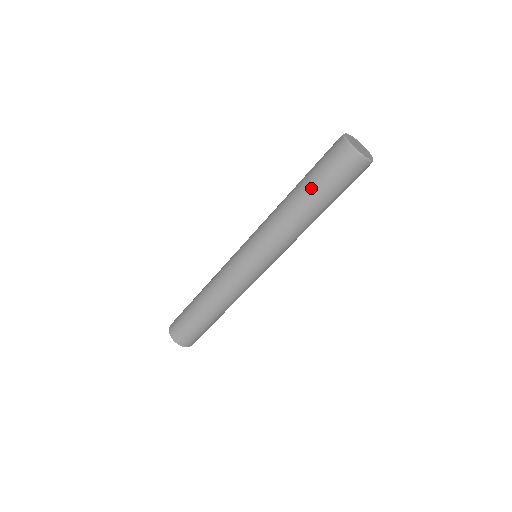
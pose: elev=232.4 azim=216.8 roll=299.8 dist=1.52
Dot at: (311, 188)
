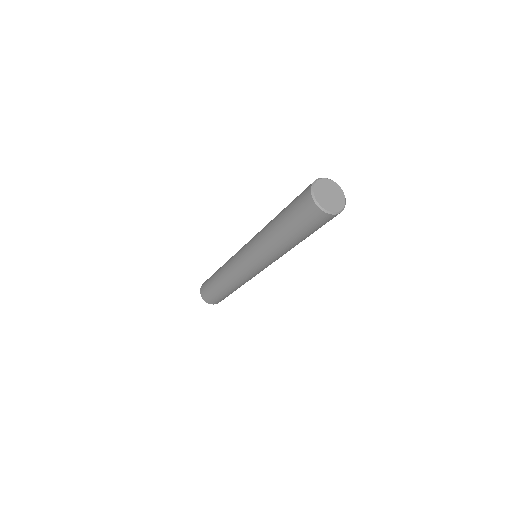
Dot at: (302, 237)
